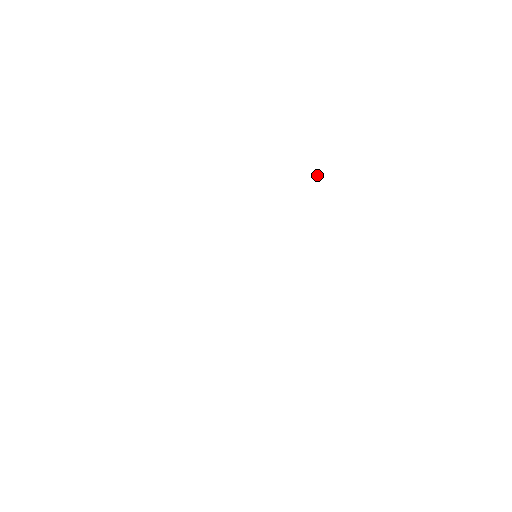
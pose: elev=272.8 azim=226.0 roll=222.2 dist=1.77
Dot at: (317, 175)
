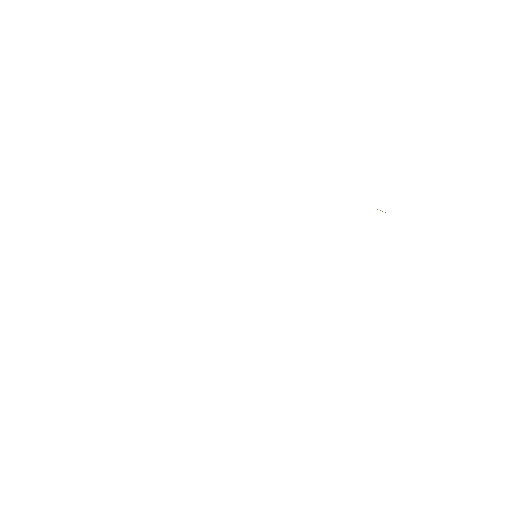
Dot at: (380, 210)
